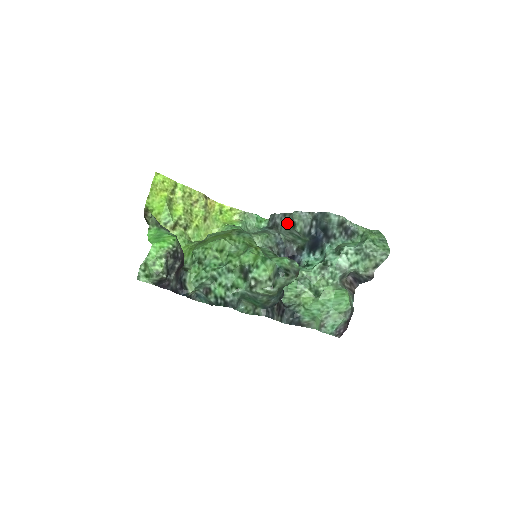
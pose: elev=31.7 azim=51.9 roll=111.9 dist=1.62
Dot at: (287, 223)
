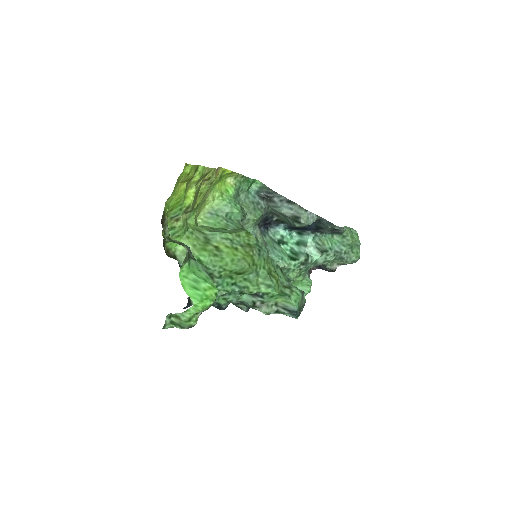
Dot at: (287, 211)
